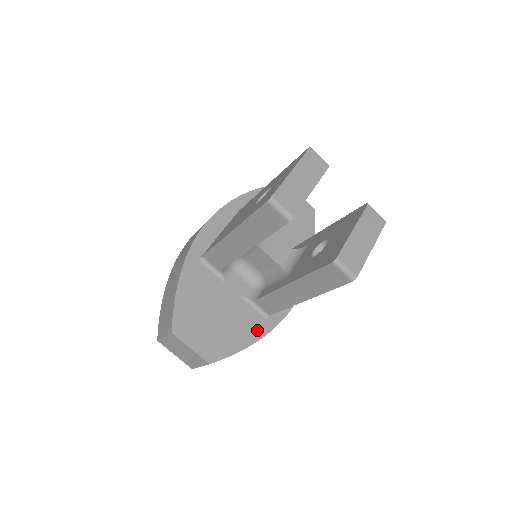
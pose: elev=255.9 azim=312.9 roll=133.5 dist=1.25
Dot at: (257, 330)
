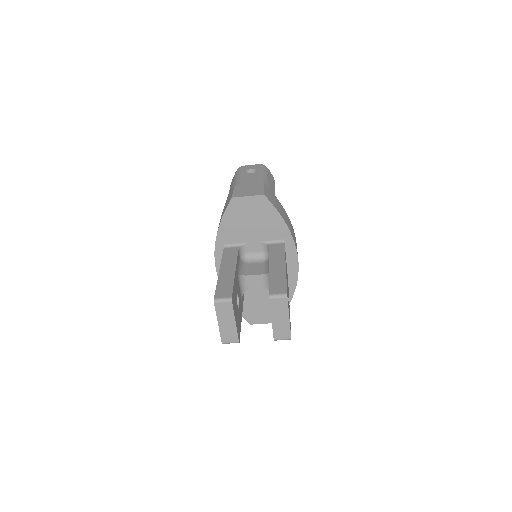
Dot at: occluded
